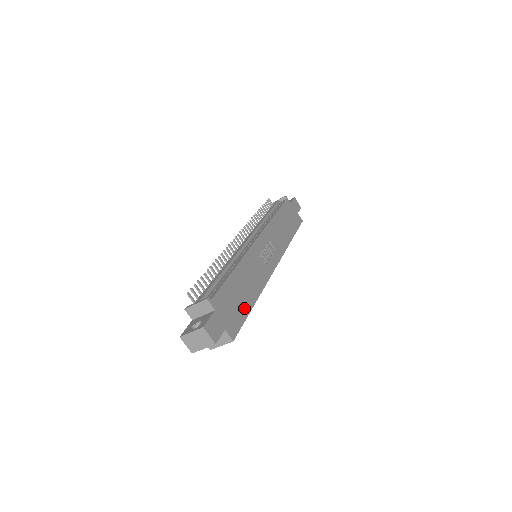
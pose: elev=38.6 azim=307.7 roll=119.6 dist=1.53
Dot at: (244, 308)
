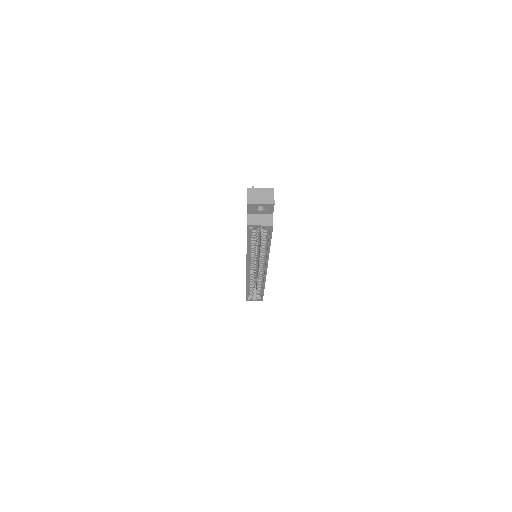
Dot at: occluded
